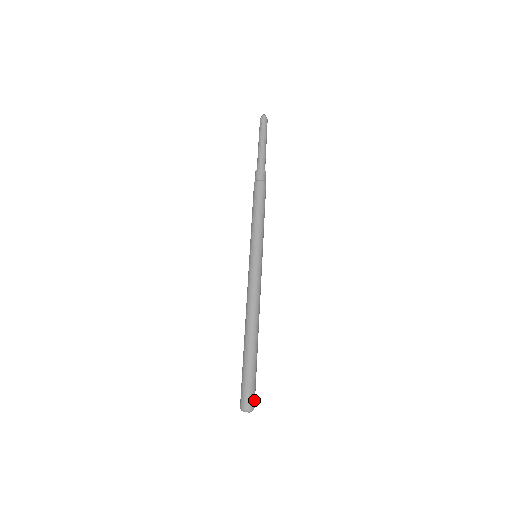
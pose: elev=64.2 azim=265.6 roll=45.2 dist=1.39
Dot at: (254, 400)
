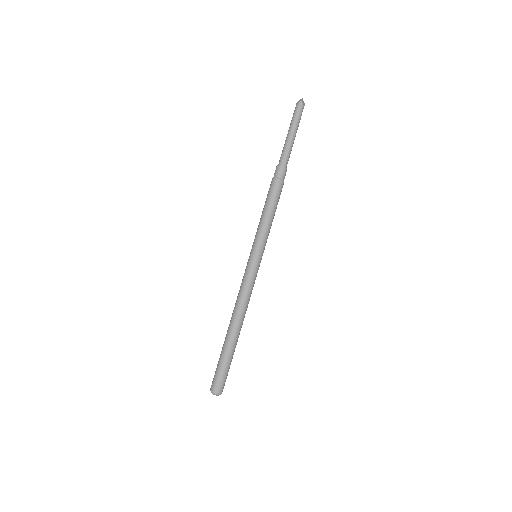
Dot at: (223, 387)
